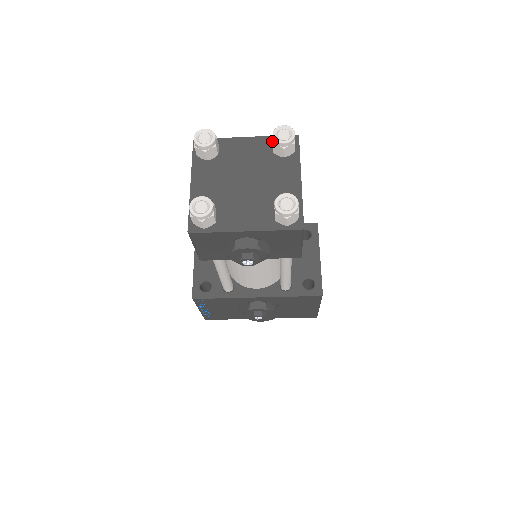
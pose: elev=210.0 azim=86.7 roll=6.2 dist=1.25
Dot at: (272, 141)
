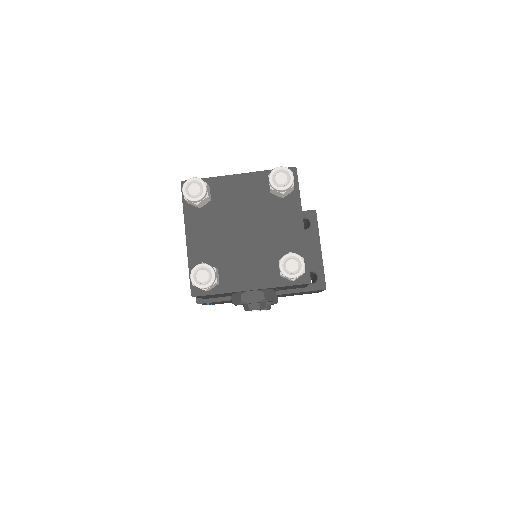
Dot at: (268, 177)
